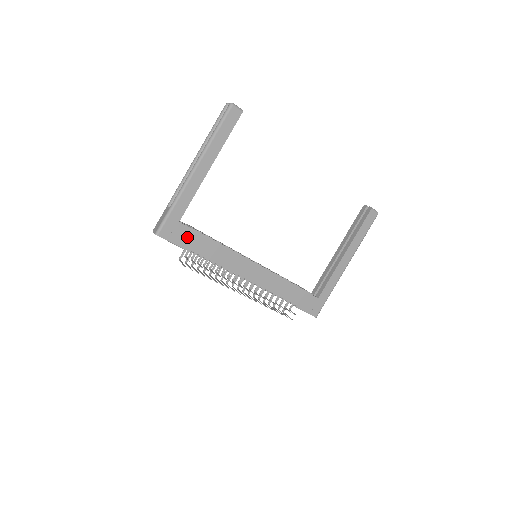
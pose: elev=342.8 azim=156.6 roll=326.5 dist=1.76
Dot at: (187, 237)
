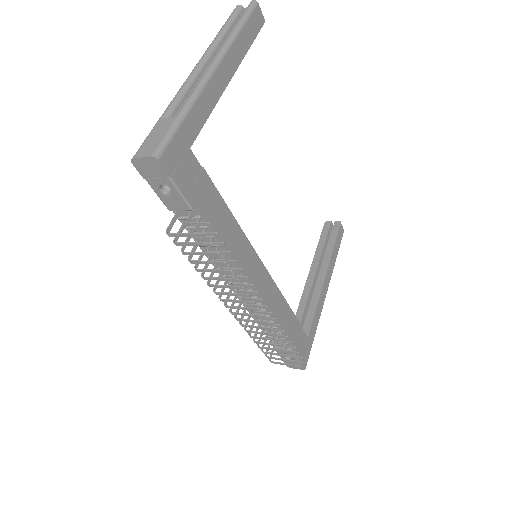
Dot at: (196, 183)
